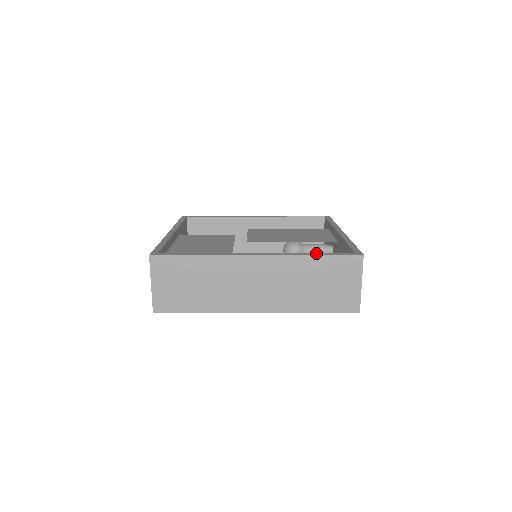
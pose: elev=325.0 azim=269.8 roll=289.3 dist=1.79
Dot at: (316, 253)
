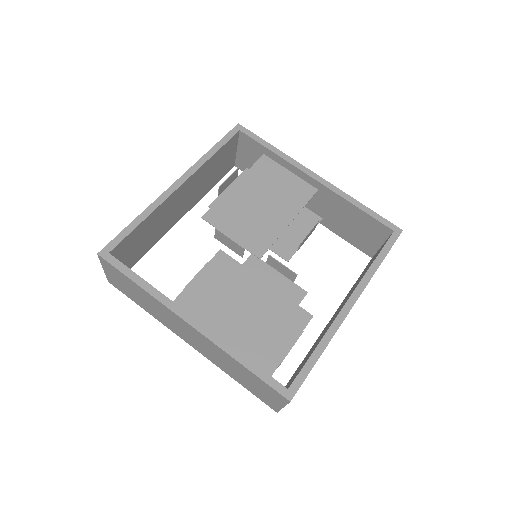
Dot at: (378, 258)
